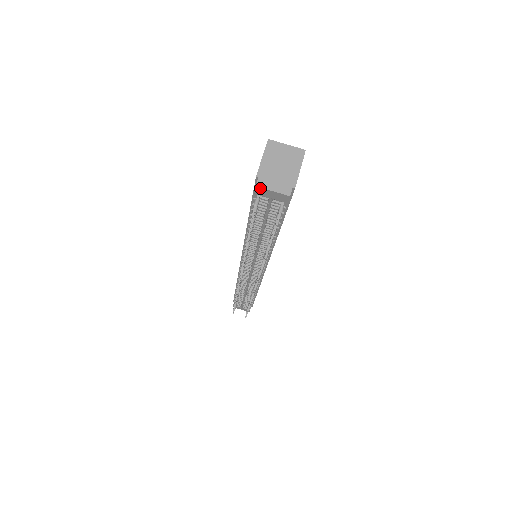
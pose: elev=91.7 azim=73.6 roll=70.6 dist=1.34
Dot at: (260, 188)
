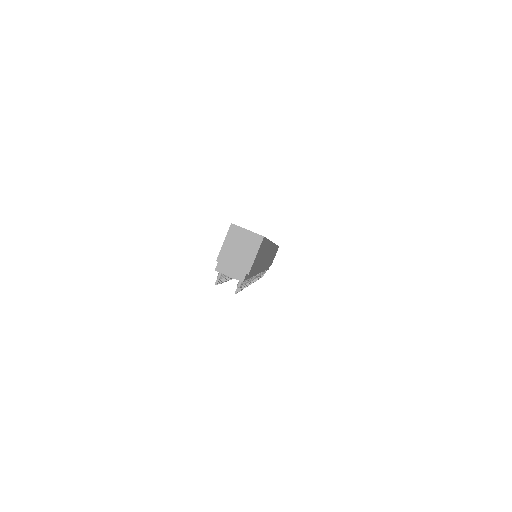
Dot at: occluded
